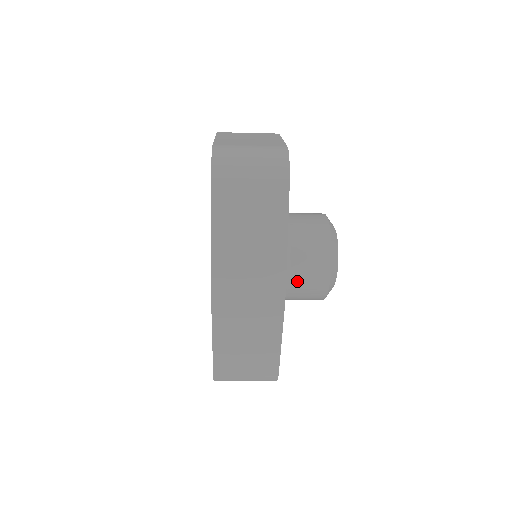
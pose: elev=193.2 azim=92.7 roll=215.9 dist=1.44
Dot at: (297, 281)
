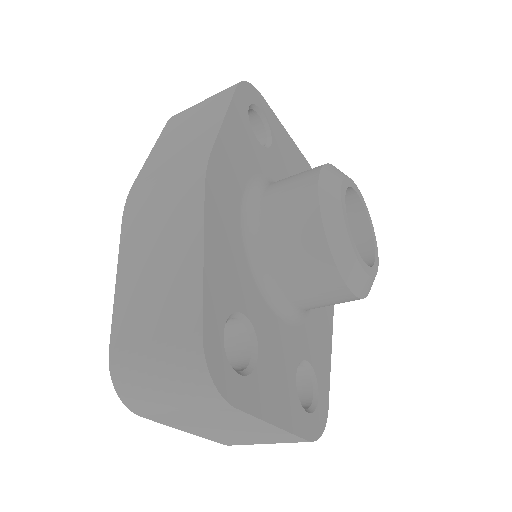
Dot at: (270, 215)
